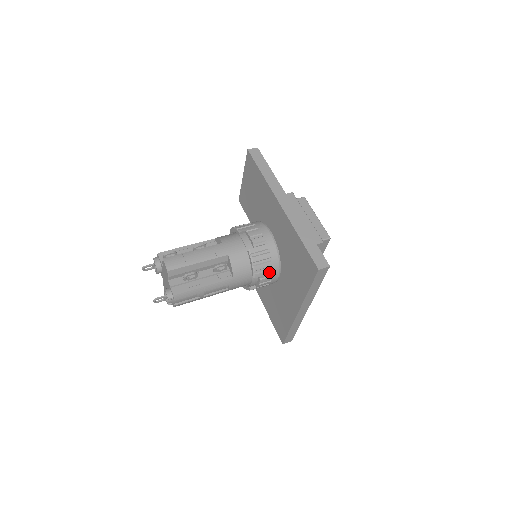
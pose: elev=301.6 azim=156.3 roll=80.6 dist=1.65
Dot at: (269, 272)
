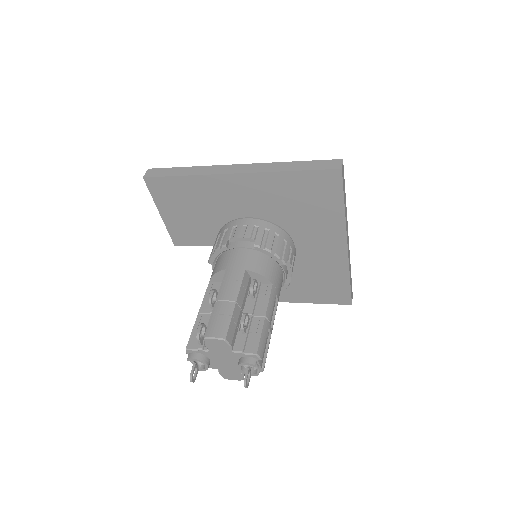
Dot at: (287, 248)
